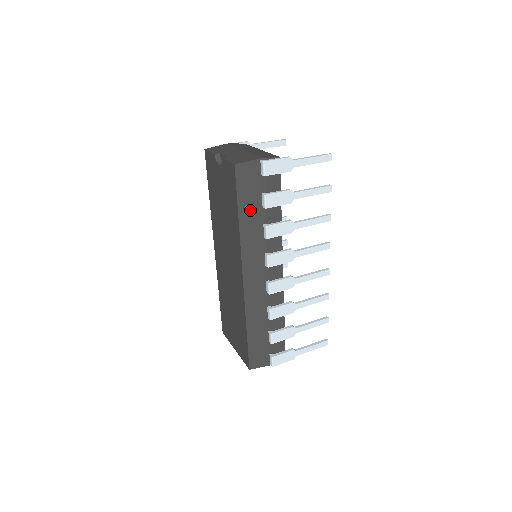
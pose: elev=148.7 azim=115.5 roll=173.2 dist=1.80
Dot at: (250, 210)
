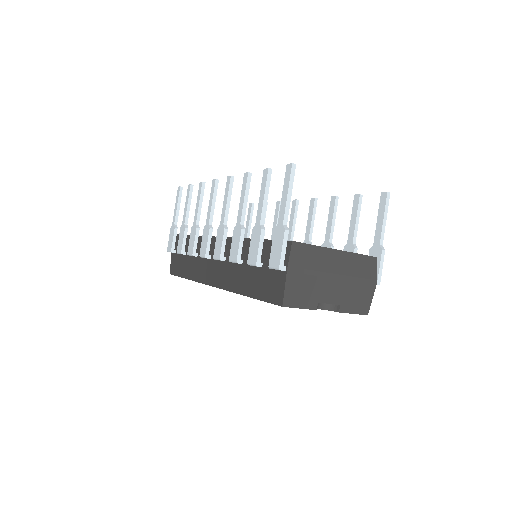
Dot at: occluded
